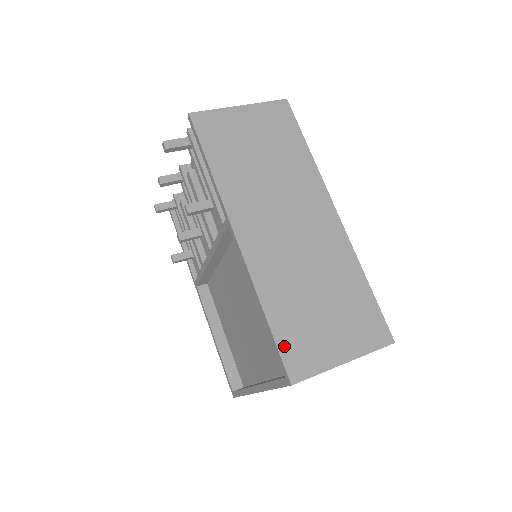
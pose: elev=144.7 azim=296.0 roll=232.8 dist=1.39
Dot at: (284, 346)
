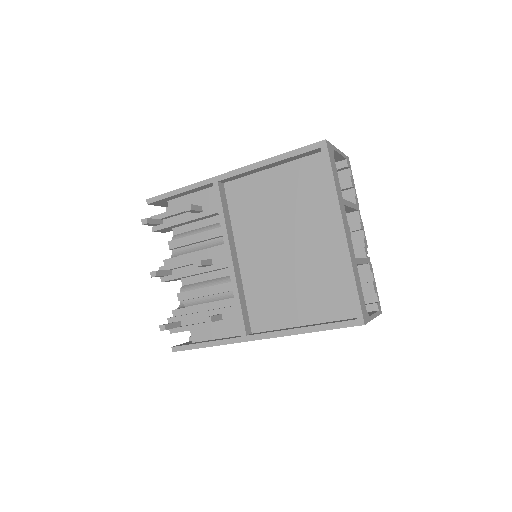
Dot at: (302, 149)
